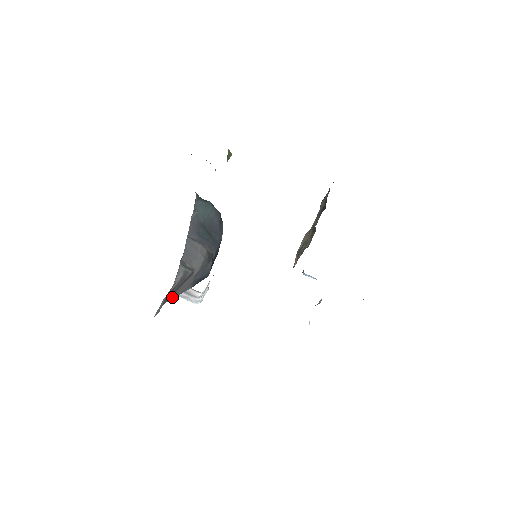
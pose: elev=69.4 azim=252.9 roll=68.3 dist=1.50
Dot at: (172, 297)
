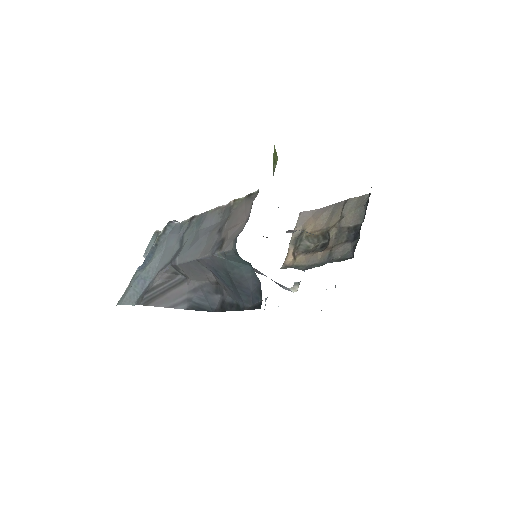
Dot at: (156, 304)
